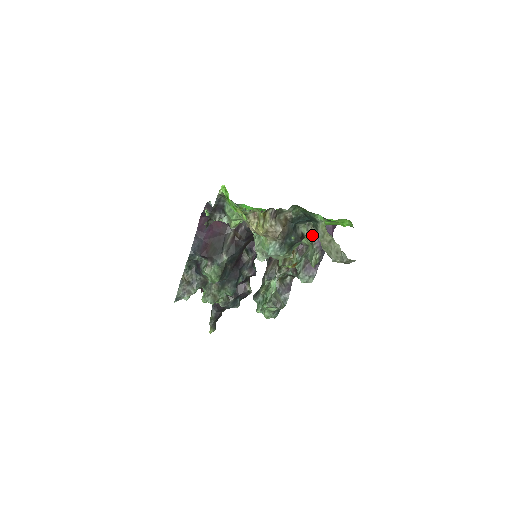
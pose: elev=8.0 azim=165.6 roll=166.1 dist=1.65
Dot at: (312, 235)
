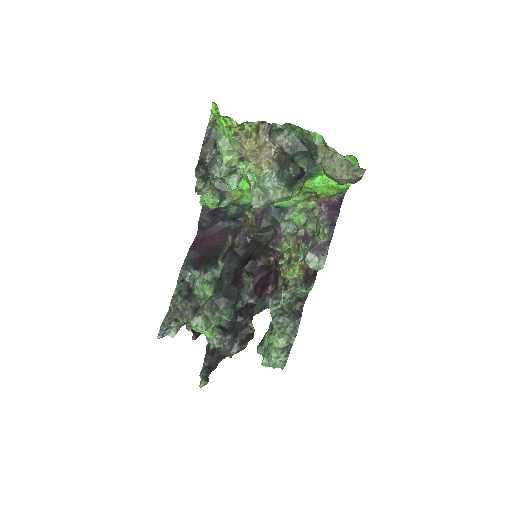
Dot at: (317, 215)
